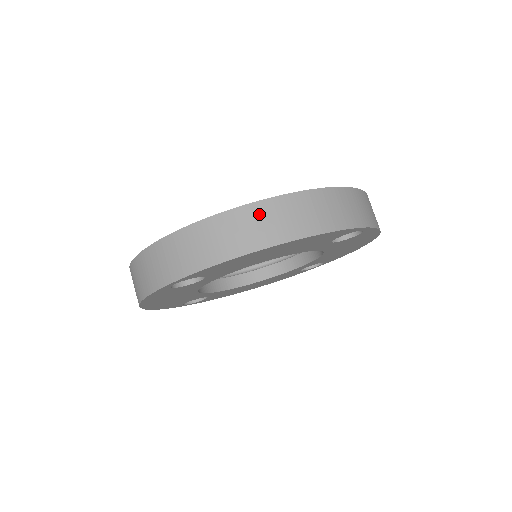
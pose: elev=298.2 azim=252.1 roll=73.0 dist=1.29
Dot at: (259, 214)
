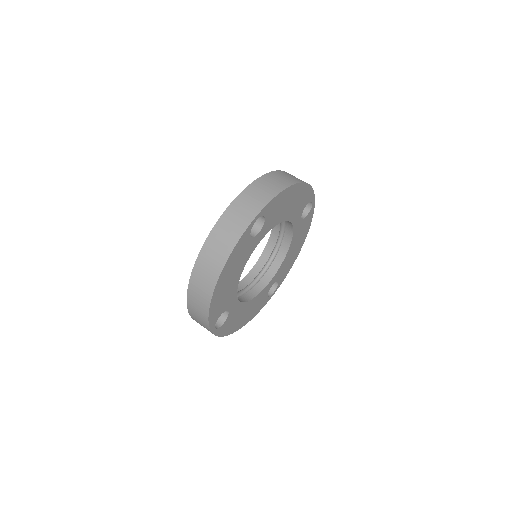
Dot at: (197, 280)
